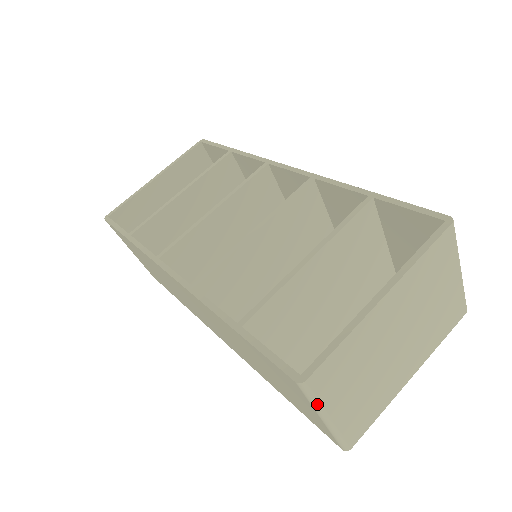
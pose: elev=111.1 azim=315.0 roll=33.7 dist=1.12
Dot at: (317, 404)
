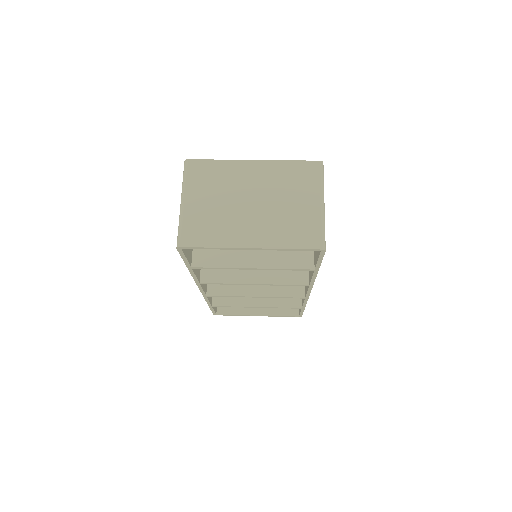
Dot at: (184, 182)
